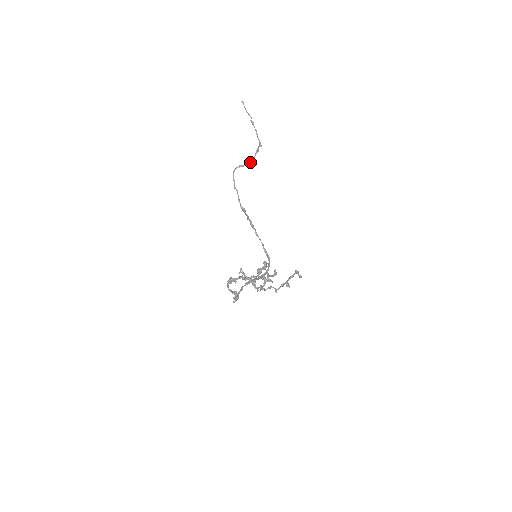
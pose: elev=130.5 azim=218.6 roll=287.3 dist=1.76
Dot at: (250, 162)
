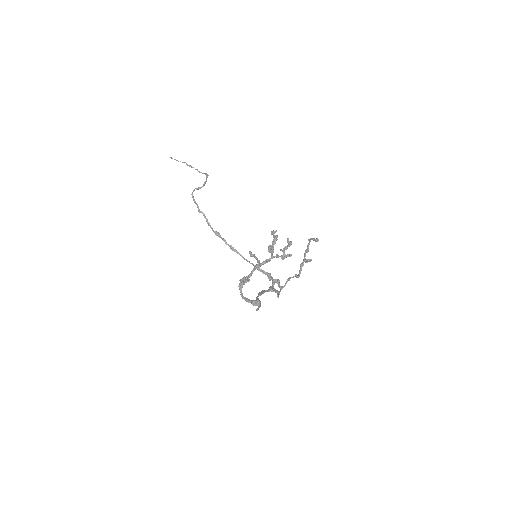
Dot at: (204, 184)
